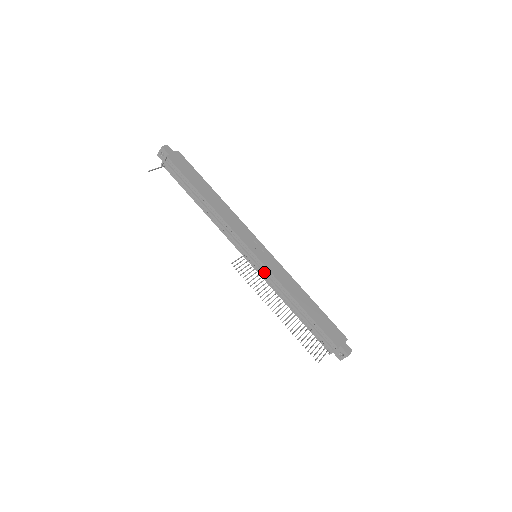
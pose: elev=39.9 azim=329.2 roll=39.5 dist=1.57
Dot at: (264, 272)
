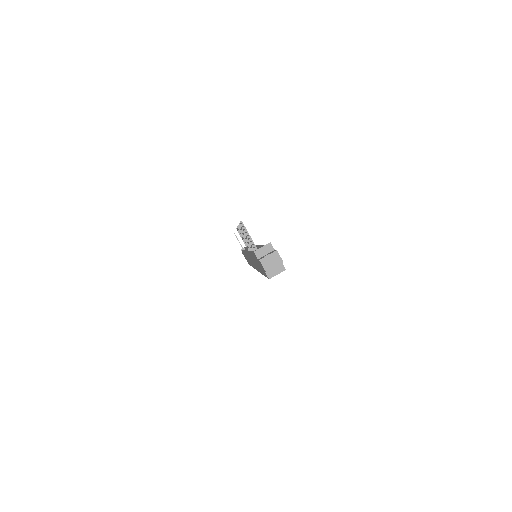
Dot at: occluded
